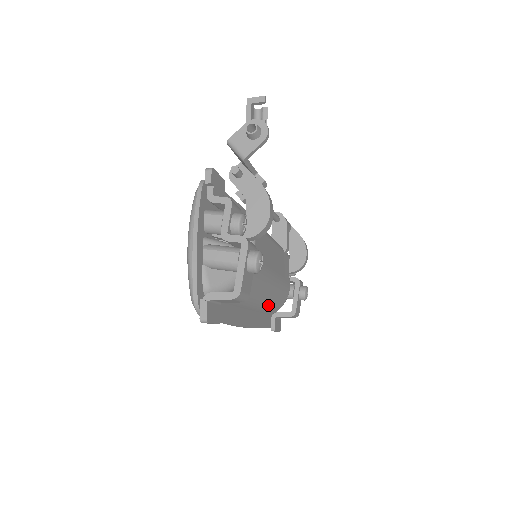
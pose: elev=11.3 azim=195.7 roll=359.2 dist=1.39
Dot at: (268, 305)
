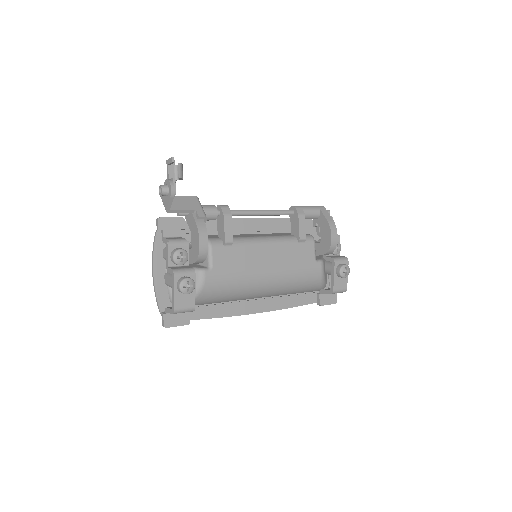
Dot at: (288, 290)
